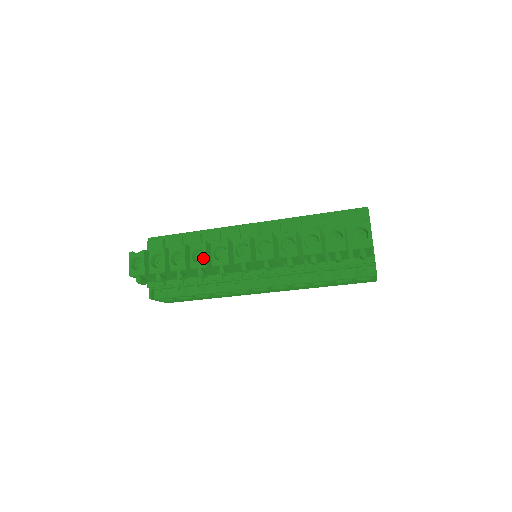
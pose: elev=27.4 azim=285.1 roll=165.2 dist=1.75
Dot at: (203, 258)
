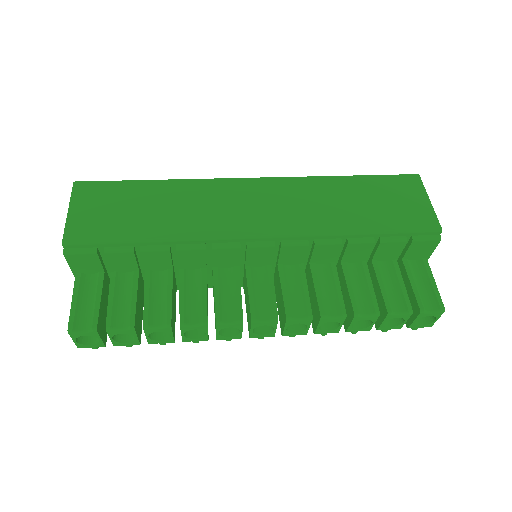
Dot at: occluded
